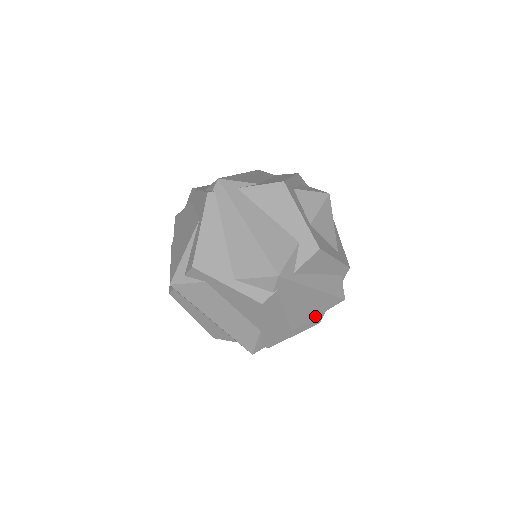
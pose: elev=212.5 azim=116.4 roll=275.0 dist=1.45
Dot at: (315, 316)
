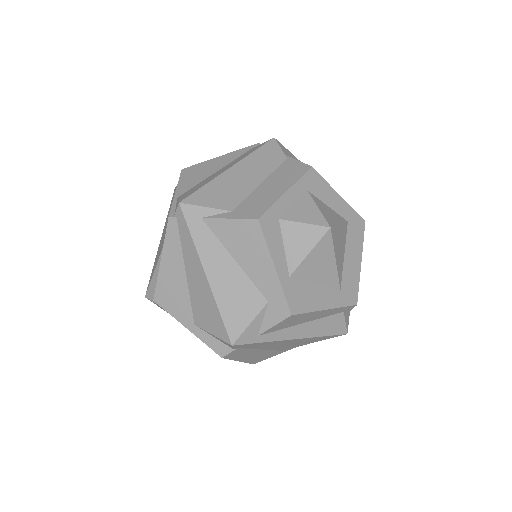
Dot at: (309, 343)
